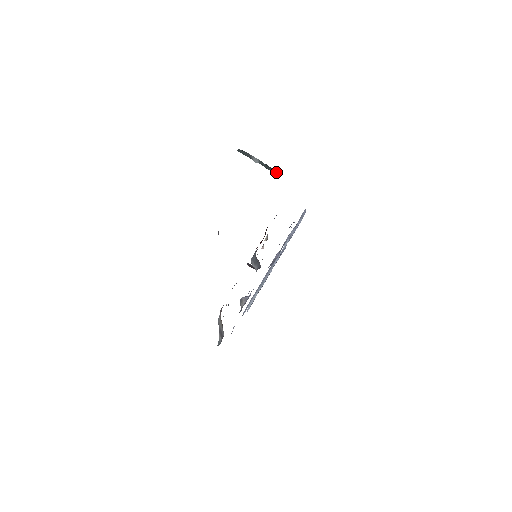
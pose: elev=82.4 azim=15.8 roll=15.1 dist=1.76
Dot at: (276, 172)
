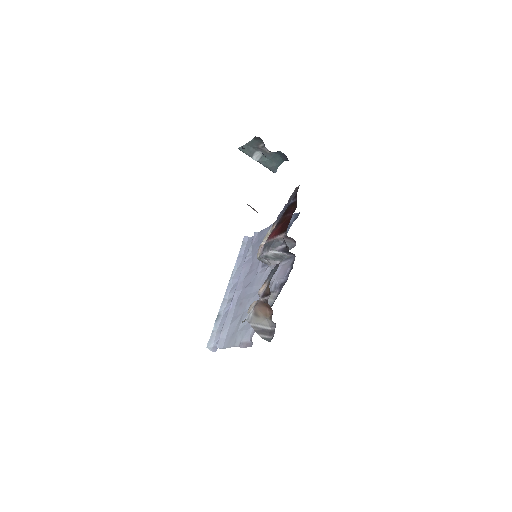
Dot at: (276, 168)
